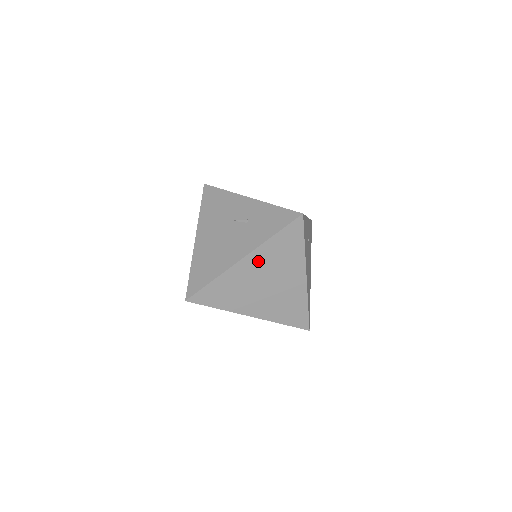
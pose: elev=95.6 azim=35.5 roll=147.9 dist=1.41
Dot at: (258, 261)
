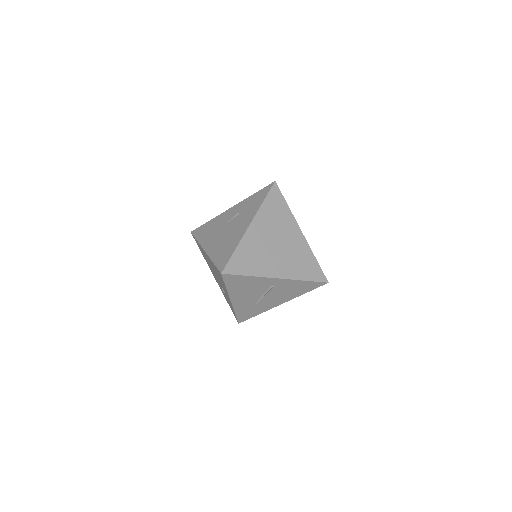
Dot at: (262, 225)
